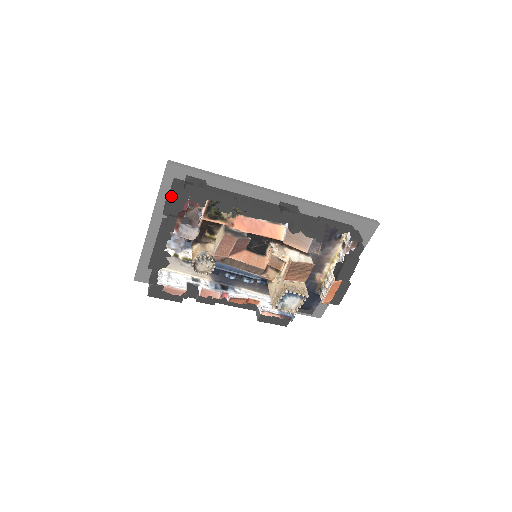
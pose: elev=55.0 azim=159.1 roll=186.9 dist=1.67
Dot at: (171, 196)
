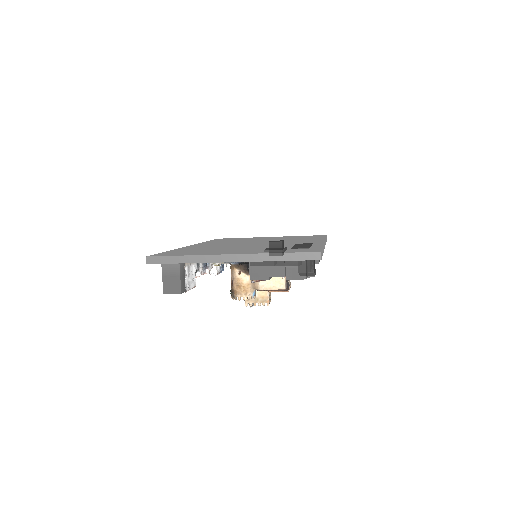
Dot at: (293, 279)
